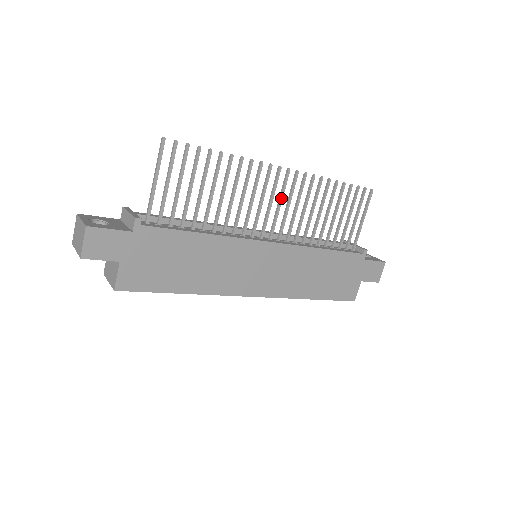
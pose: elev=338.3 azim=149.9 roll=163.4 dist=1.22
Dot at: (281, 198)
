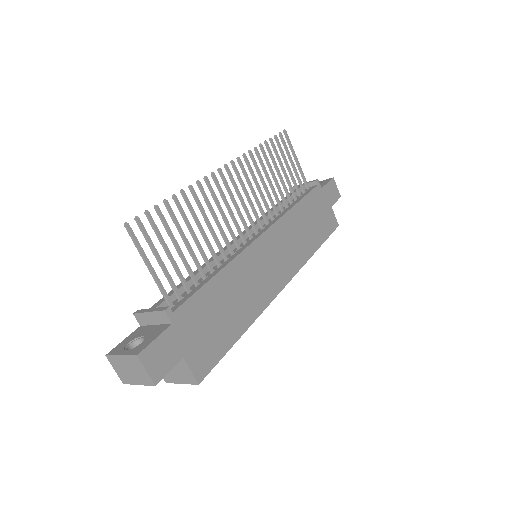
Dot at: (239, 193)
